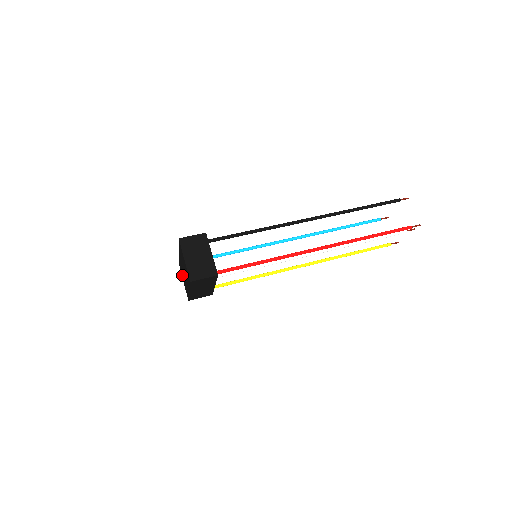
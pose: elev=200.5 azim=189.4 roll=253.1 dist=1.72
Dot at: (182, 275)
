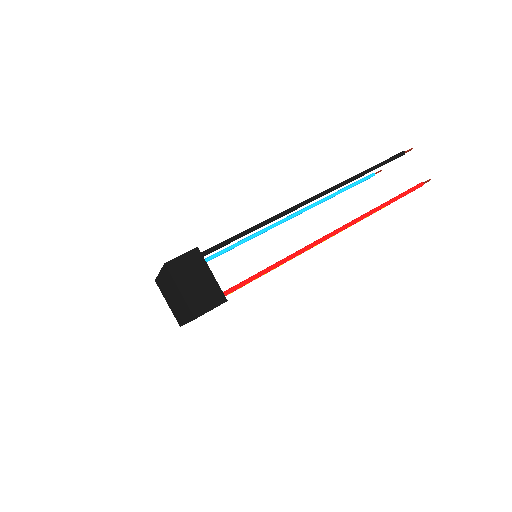
Dot at: (165, 297)
